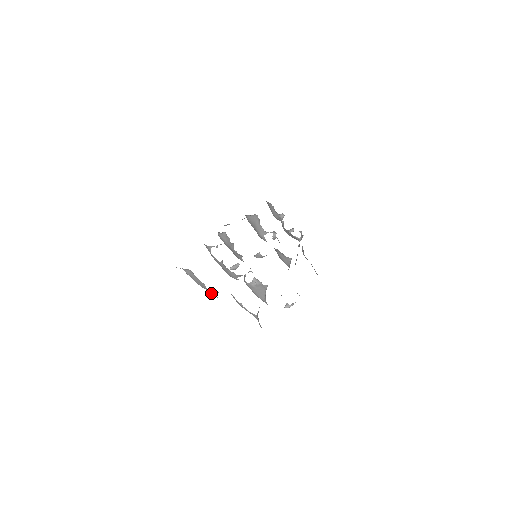
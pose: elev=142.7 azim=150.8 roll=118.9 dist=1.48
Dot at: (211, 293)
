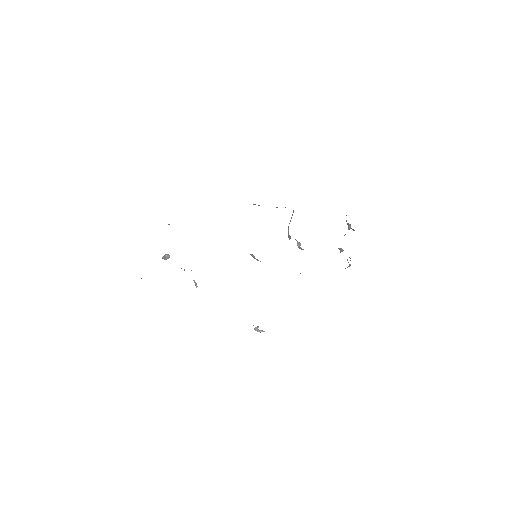
Dot at: occluded
